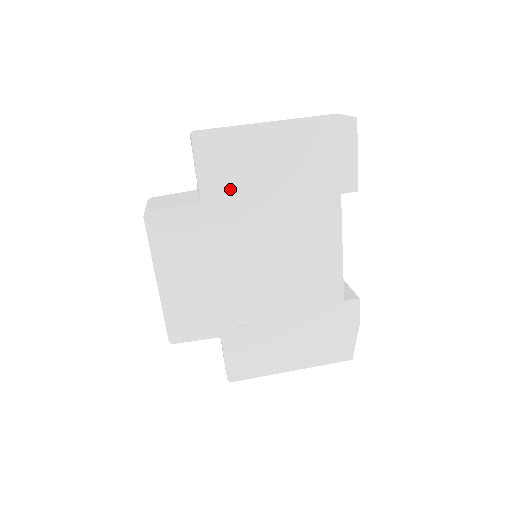
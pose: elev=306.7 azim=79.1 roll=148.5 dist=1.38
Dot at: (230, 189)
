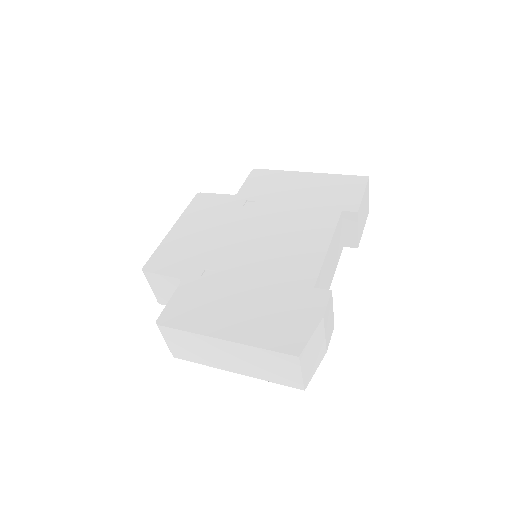
Dot at: (260, 193)
